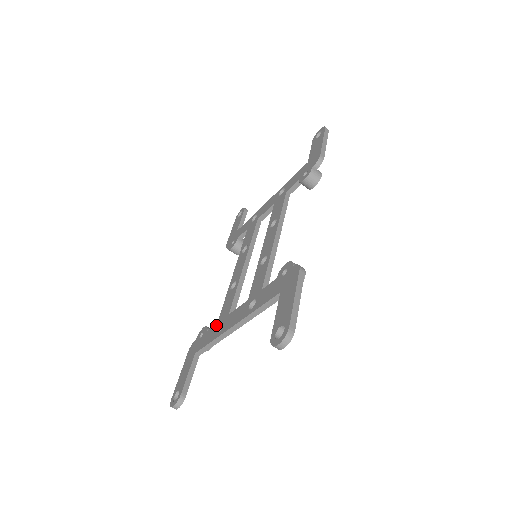
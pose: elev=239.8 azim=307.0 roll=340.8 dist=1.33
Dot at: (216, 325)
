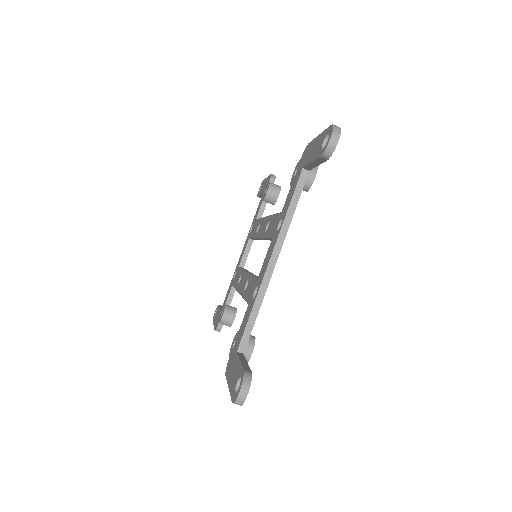
Dot at: (248, 305)
